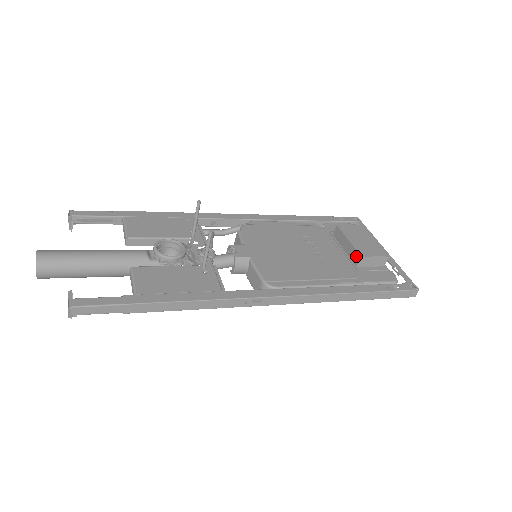
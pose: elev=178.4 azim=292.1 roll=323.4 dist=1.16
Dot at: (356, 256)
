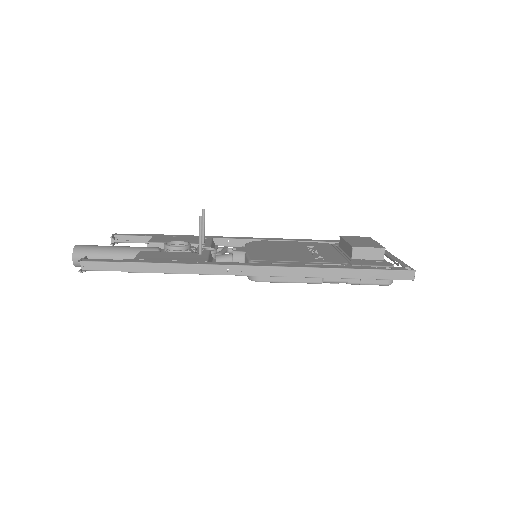
Dot at: (350, 250)
